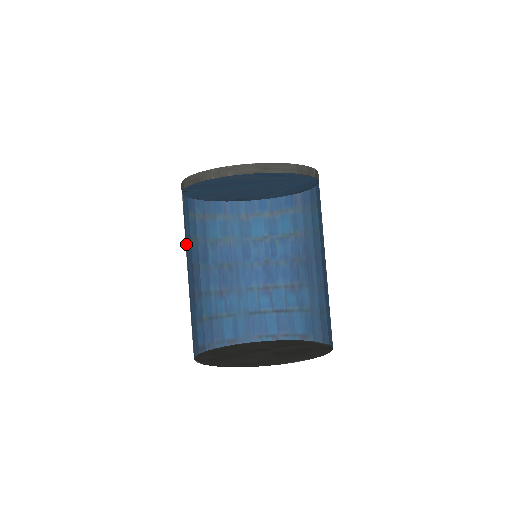
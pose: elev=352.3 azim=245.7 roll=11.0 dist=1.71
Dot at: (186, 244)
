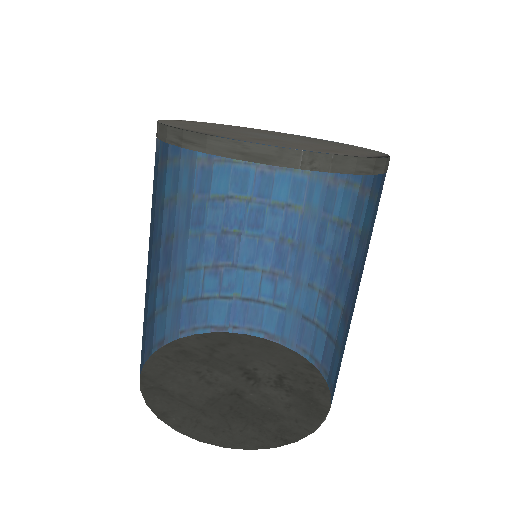
Dot at: (204, 204)
